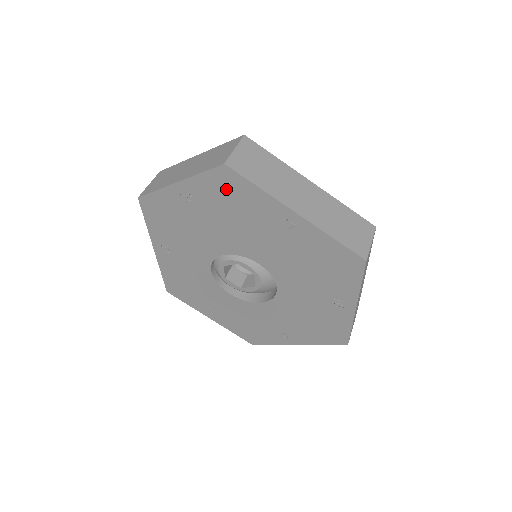
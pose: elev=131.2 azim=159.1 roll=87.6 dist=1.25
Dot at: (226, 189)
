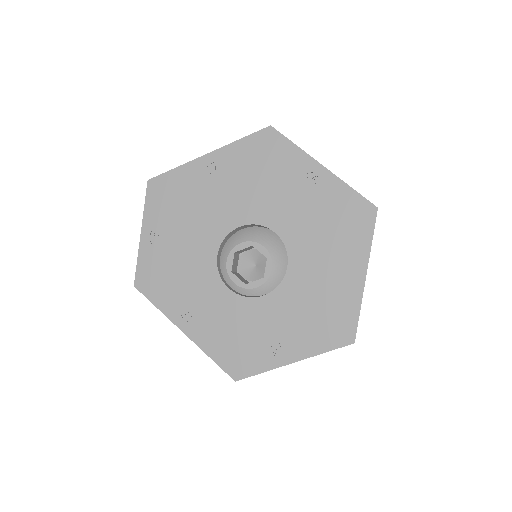
Dot at: (164, 196)
